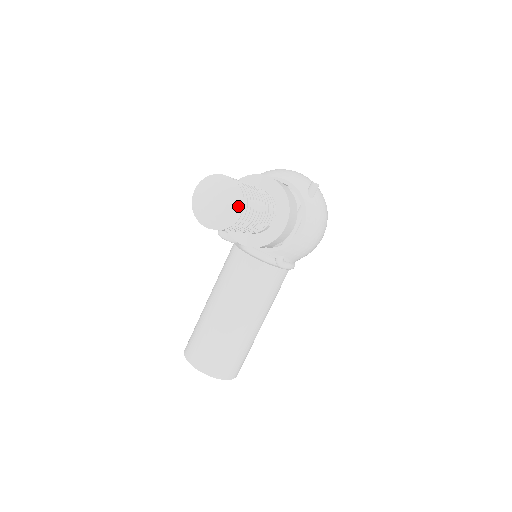
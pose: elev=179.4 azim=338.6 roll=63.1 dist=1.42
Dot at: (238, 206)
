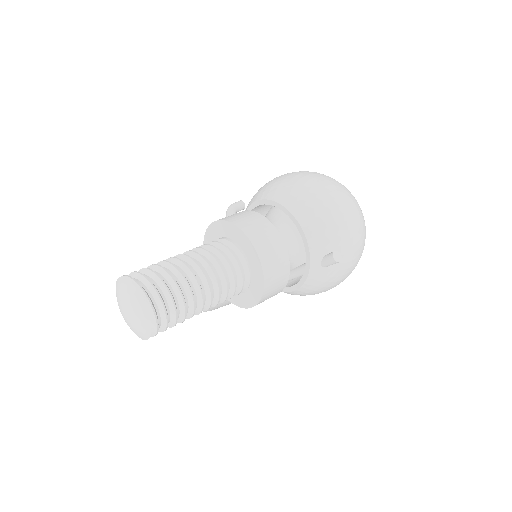
Dot at: (146, 336)
